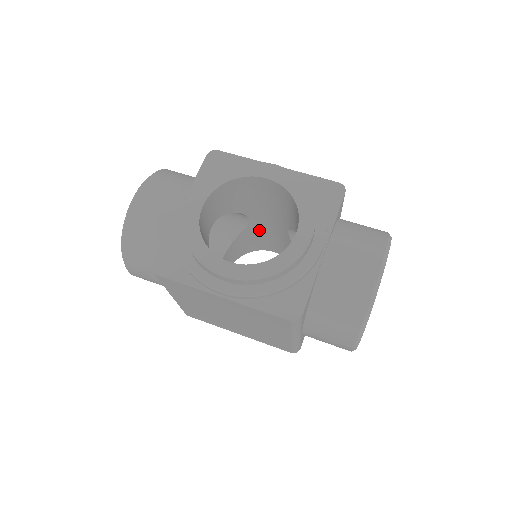
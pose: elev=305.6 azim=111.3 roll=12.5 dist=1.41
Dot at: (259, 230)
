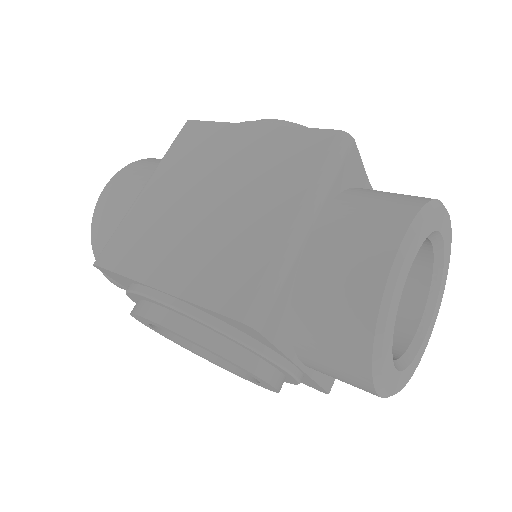
Dot at: occluded
